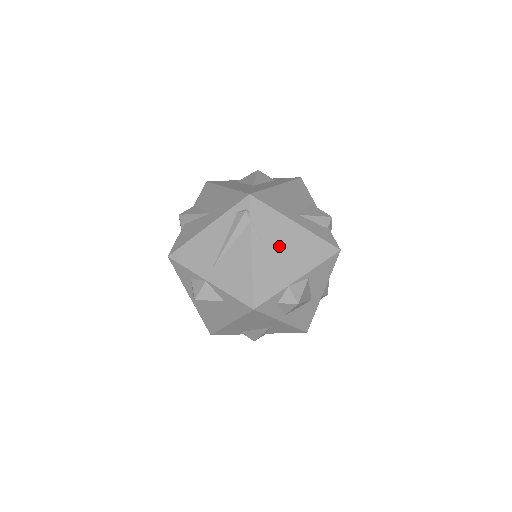
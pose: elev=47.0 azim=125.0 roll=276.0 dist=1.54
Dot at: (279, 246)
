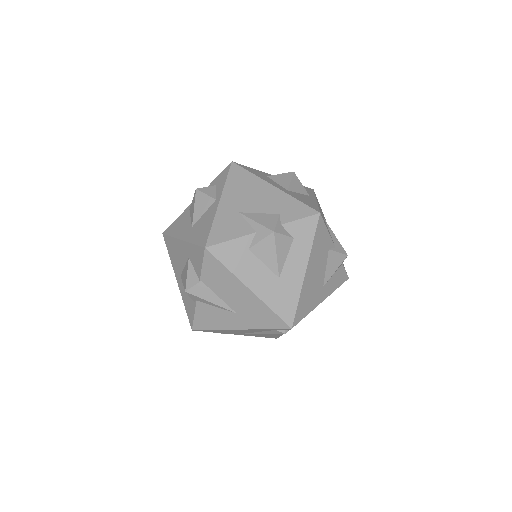
Dot at: occluded
